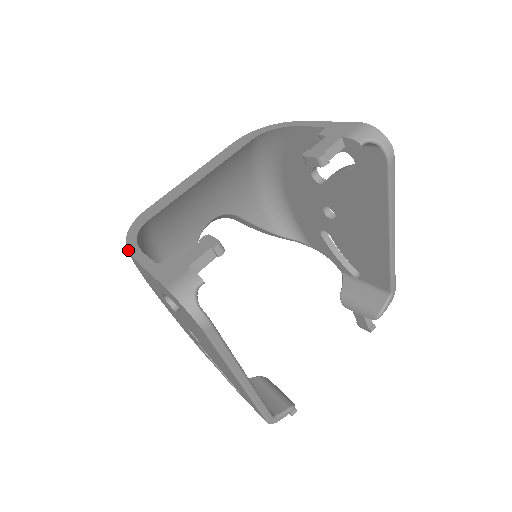
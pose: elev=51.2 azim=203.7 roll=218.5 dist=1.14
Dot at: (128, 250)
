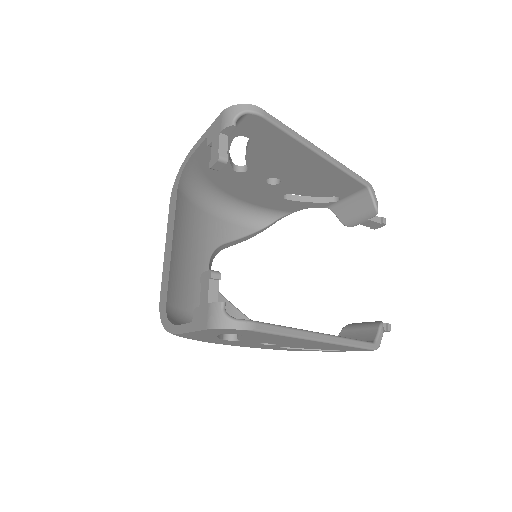
Dot at: (171, 333)
